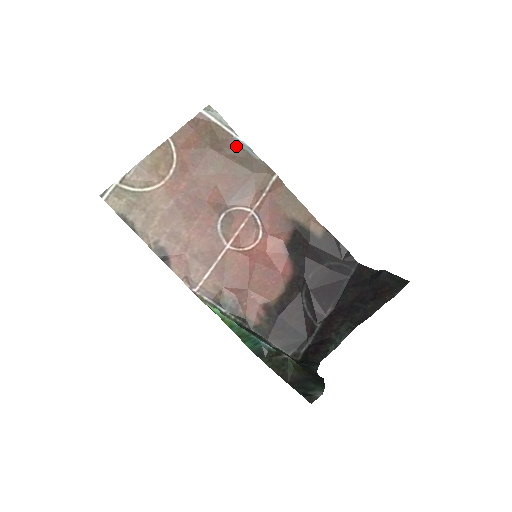
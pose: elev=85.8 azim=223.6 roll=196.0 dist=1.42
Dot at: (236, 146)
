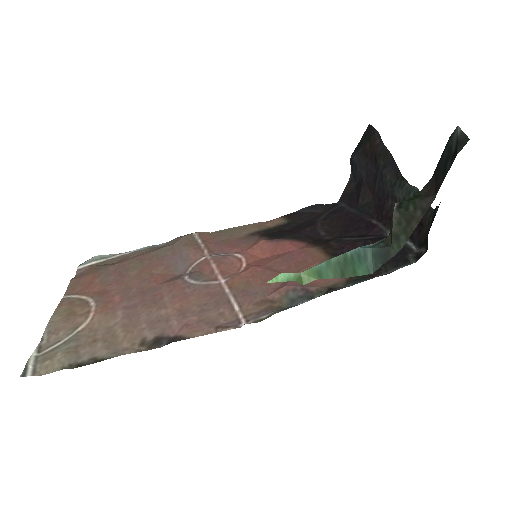
Dot at: (136, 251)
